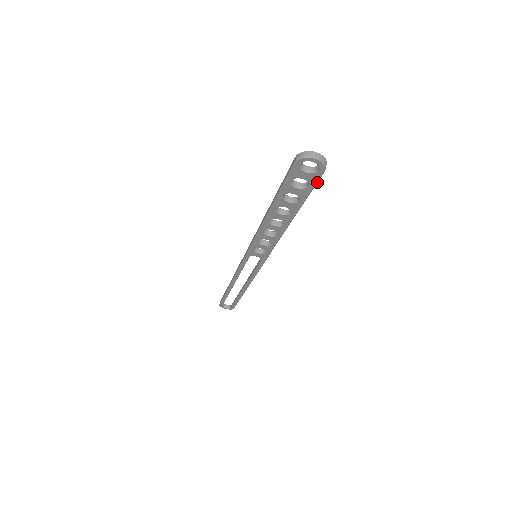
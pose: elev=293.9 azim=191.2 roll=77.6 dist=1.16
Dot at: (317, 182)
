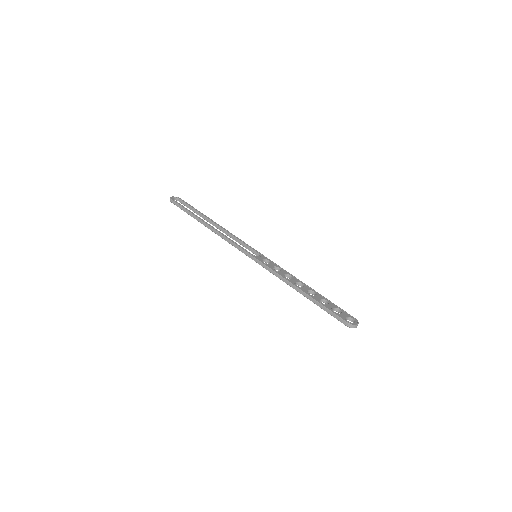
Dot at: occluded
